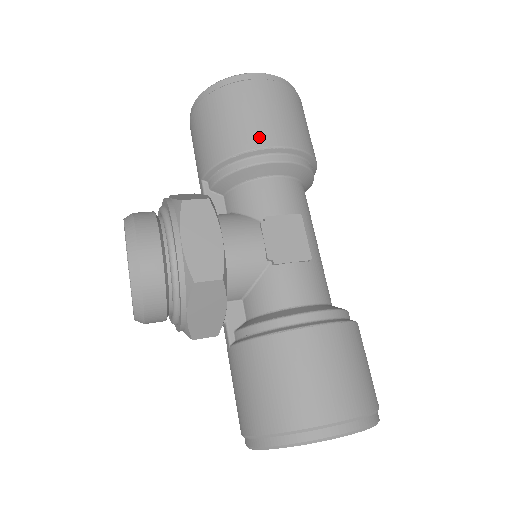
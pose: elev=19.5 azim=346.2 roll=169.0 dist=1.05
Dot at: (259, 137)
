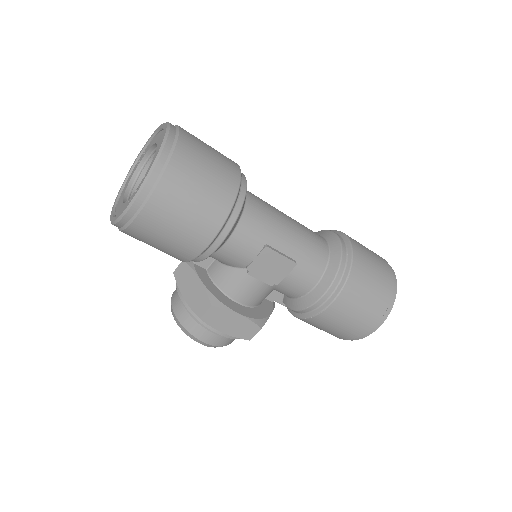
Dot at: (194, 246)
